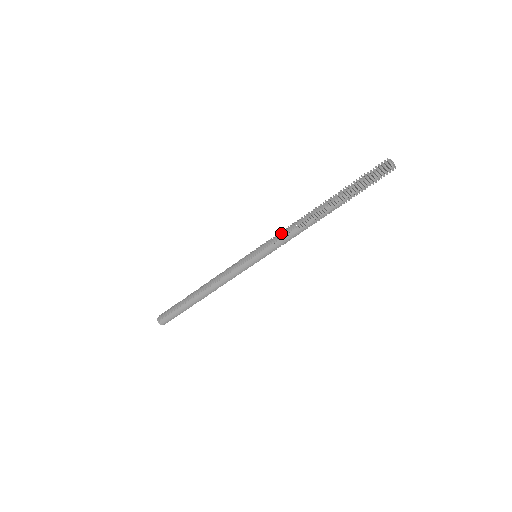
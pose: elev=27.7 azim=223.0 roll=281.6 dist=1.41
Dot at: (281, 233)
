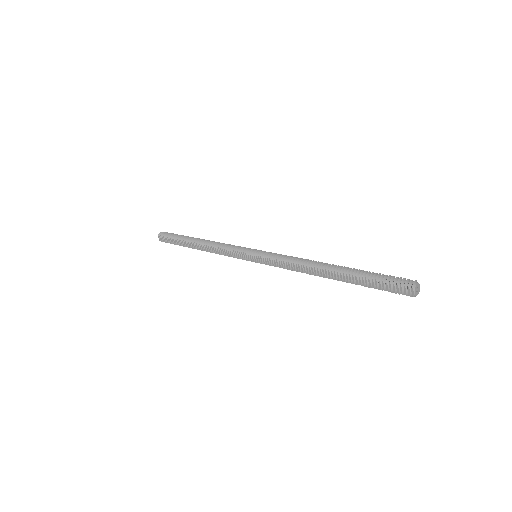
Dot at: (283, 263)
